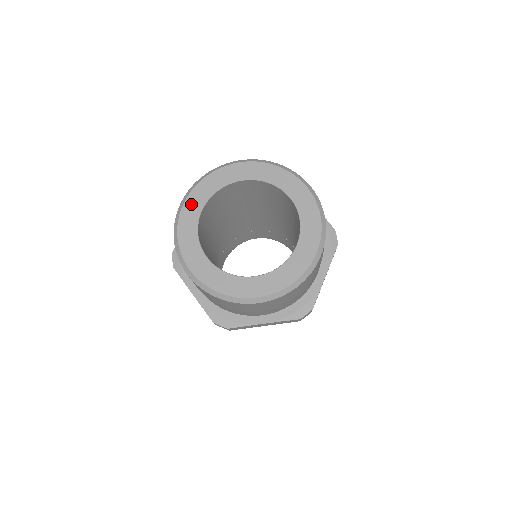
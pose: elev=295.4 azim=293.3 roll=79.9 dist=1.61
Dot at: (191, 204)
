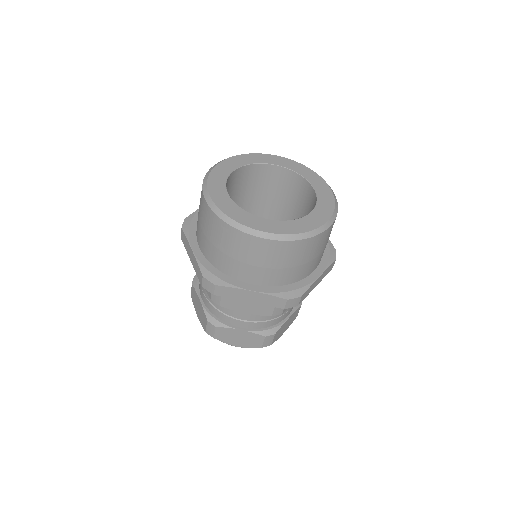
Dot at: (217, 196)
